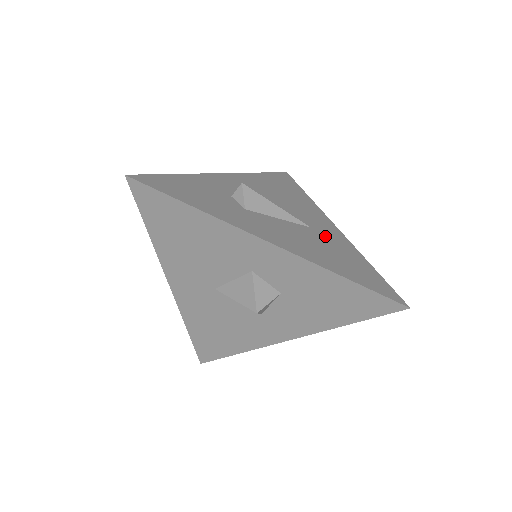
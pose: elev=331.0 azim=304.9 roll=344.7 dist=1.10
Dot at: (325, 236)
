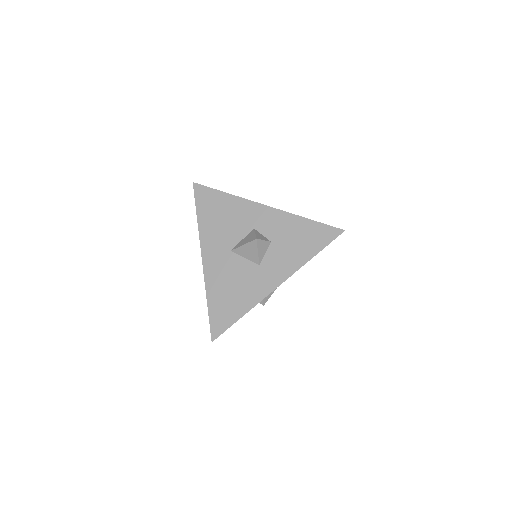
Dot at: occluded
